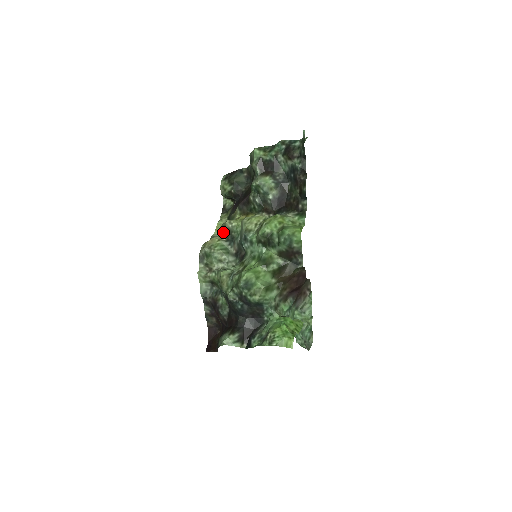
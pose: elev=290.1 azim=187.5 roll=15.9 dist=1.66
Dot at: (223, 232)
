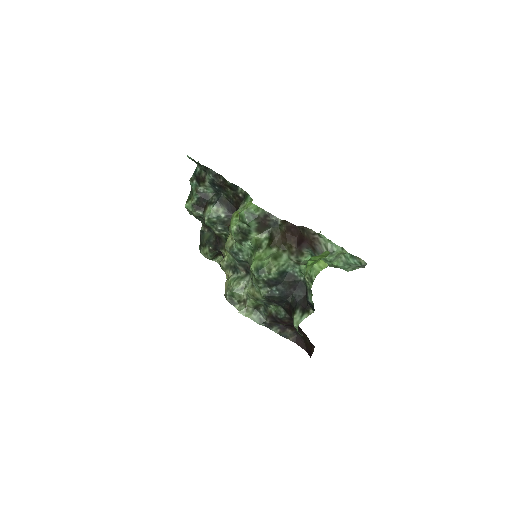
Dot at: (227, 272)
